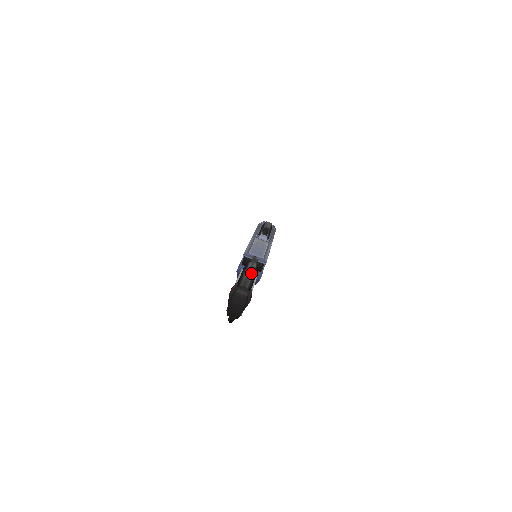
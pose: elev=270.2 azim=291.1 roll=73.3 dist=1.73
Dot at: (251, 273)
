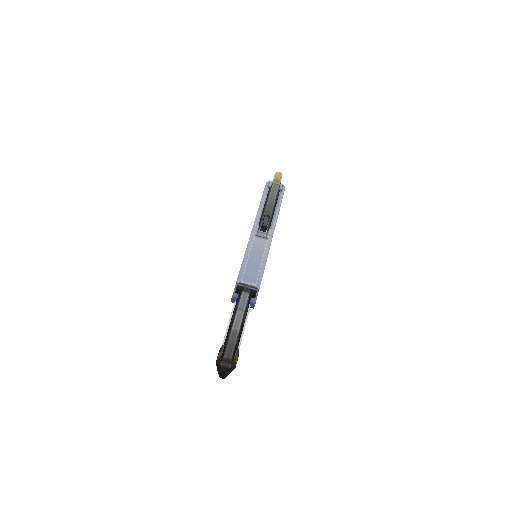
Dot at: (240, 320)
